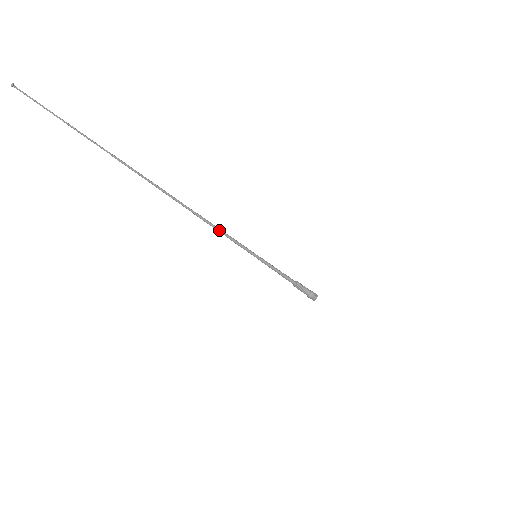
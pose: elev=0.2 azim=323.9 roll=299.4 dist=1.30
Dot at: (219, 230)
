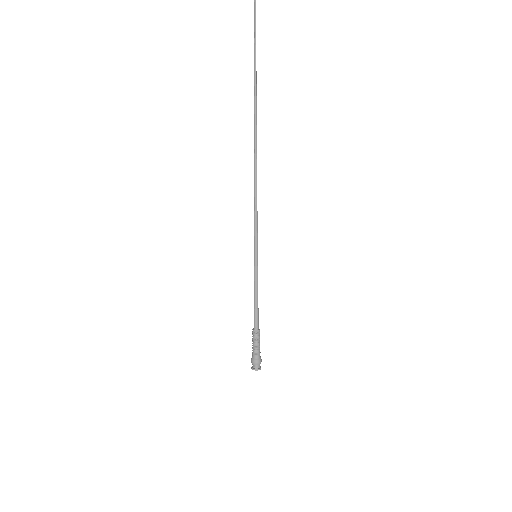
Dot at: occluded
